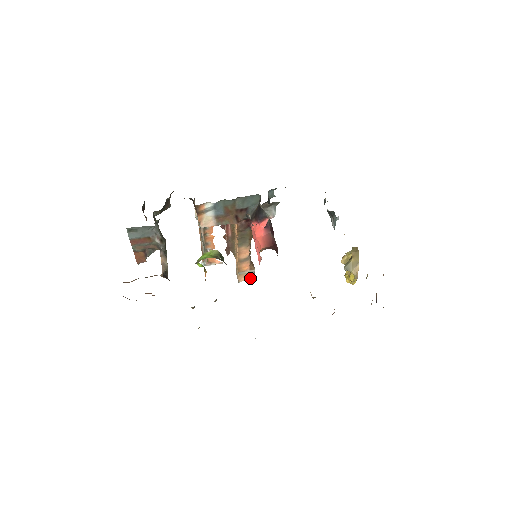
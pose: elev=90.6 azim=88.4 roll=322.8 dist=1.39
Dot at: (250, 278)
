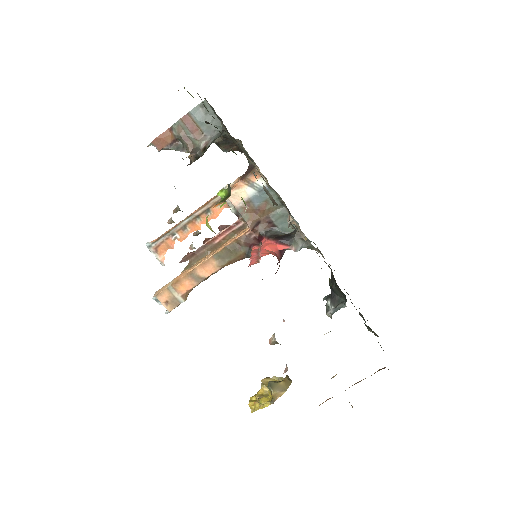
Dot at: (168, 306)
